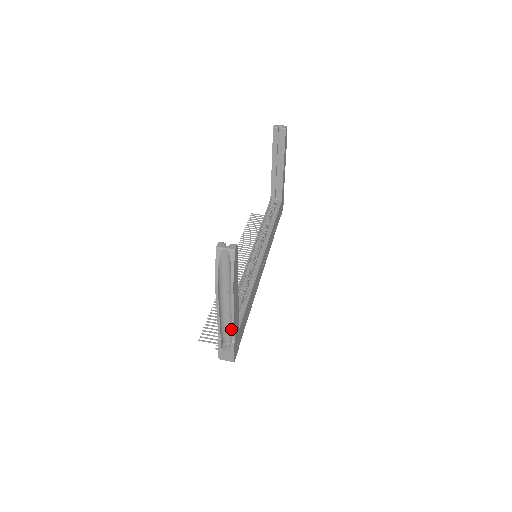
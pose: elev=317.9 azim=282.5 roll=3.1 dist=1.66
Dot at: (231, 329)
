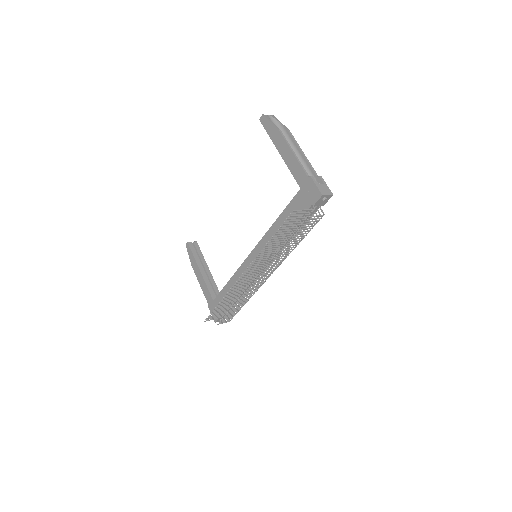
Dot at: occluded
